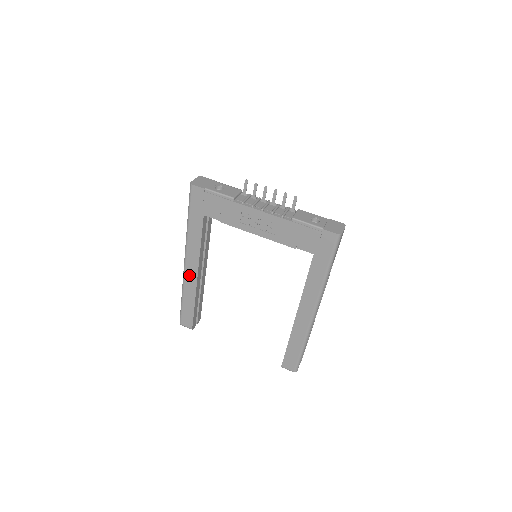
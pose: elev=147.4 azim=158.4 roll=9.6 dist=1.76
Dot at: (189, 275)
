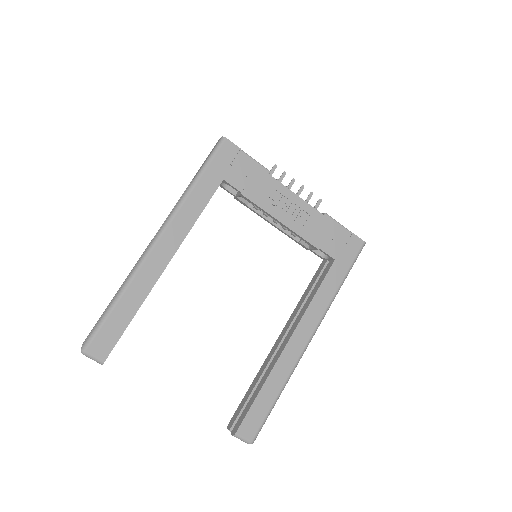
Dot at: (154, 260)
